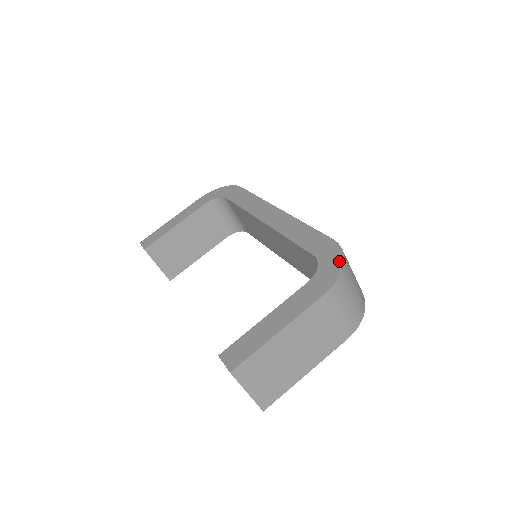
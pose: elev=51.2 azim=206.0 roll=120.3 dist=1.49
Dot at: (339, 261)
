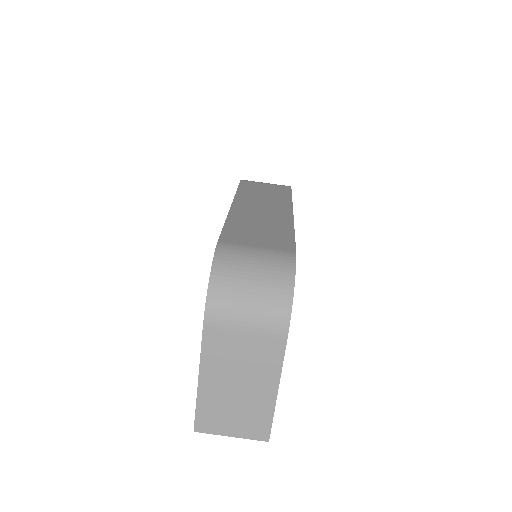
Dot at: (210, 276)
